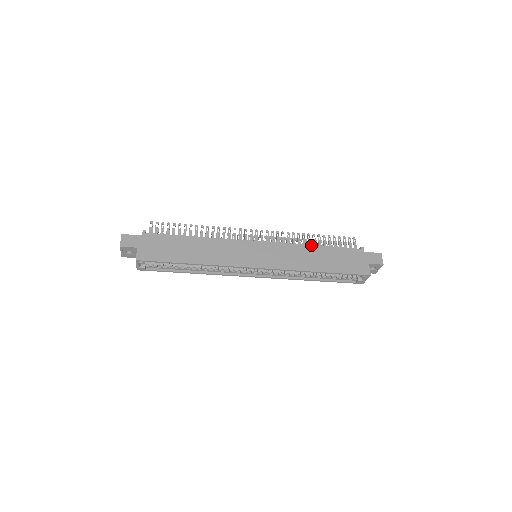
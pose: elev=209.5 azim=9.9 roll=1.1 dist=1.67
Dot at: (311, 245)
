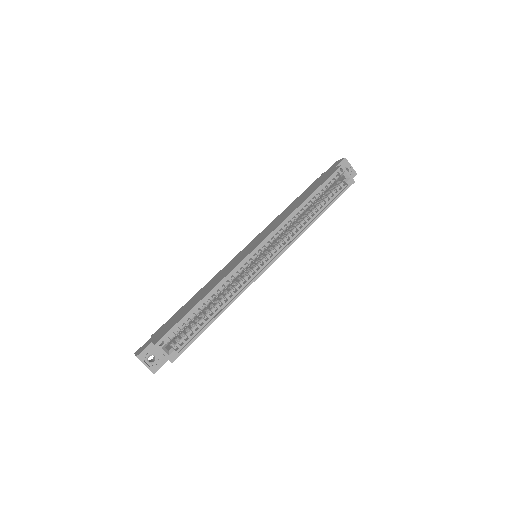
Dot at: (285, 209)
